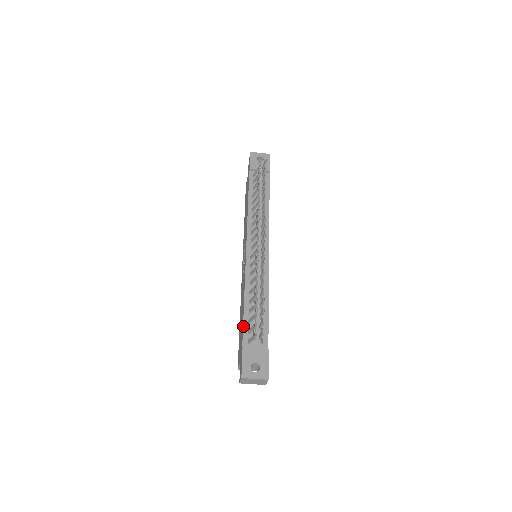
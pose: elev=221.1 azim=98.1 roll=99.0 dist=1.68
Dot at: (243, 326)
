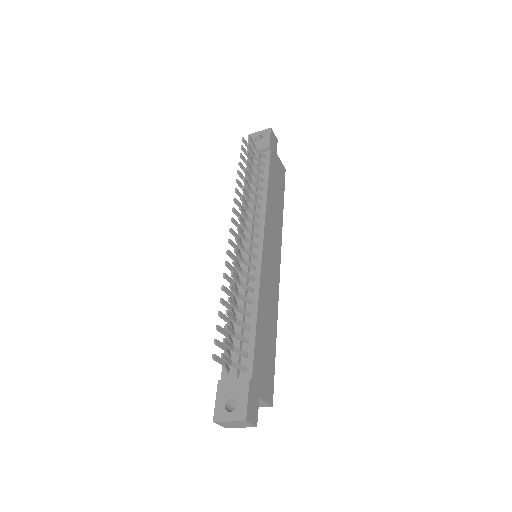
Dot at: (224, 351)
